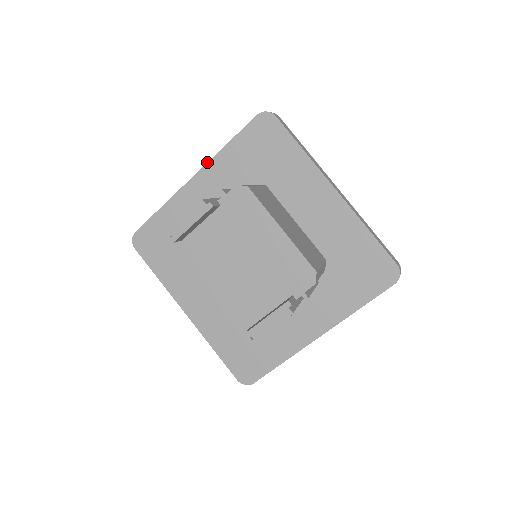
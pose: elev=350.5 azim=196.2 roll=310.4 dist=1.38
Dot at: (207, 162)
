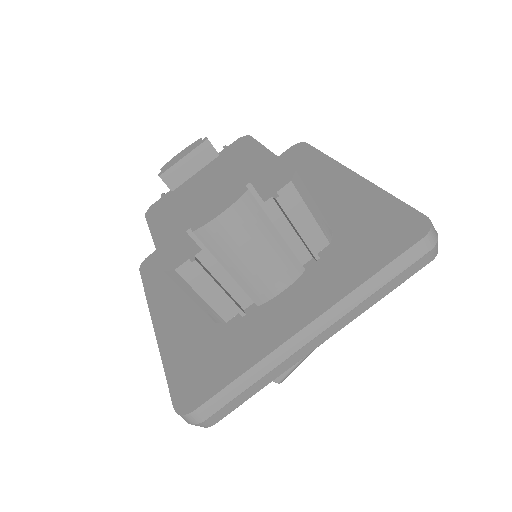
Dot at: occluded
